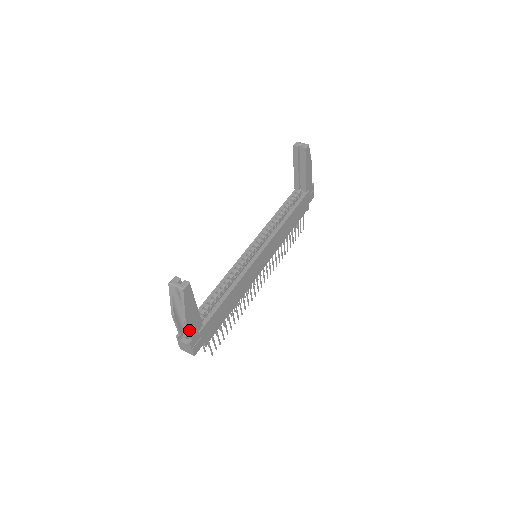
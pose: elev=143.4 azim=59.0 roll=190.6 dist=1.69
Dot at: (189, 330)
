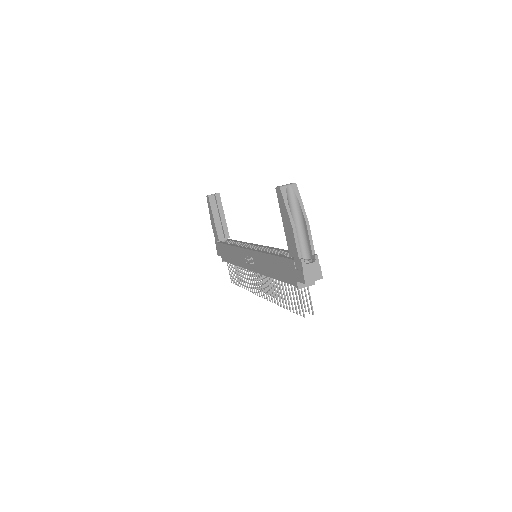
Dot at: (311, 238)
